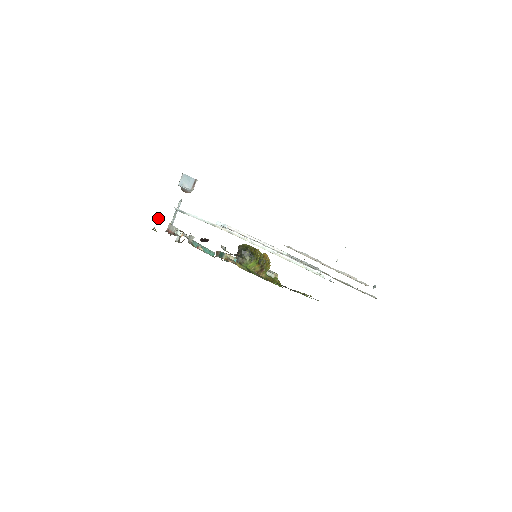
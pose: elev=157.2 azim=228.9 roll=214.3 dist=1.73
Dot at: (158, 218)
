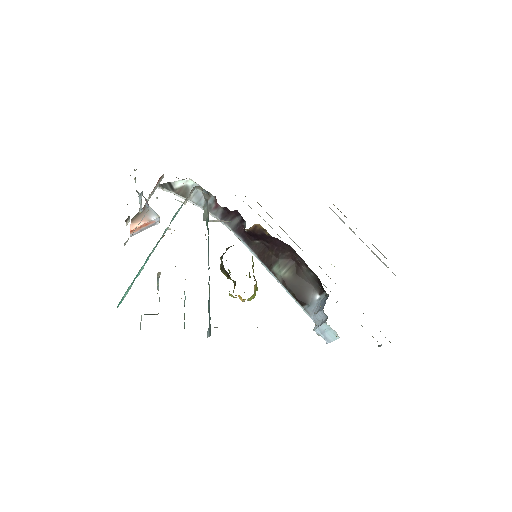
Dot at: (135, 178)
